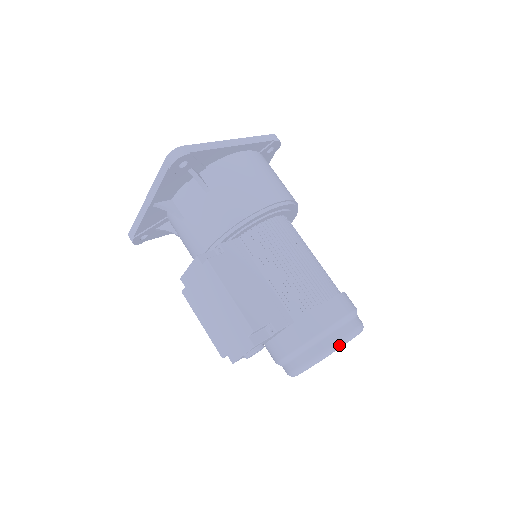
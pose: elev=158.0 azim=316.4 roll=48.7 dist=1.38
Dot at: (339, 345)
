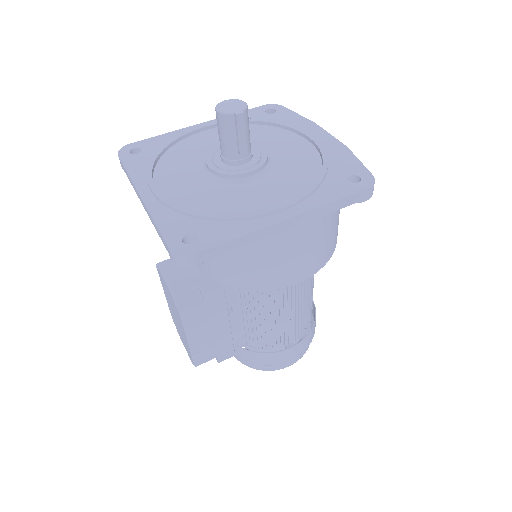
Dot at: (269, 370)
